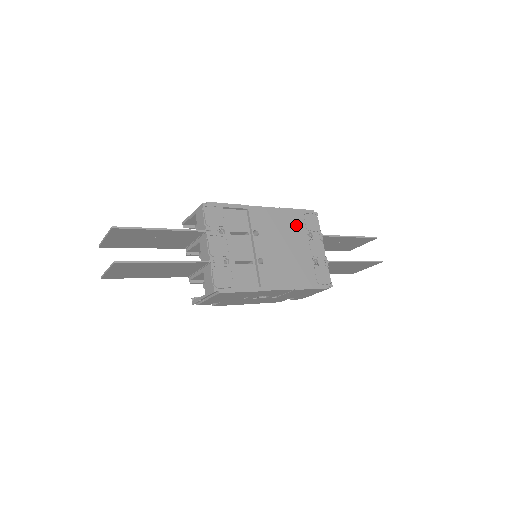
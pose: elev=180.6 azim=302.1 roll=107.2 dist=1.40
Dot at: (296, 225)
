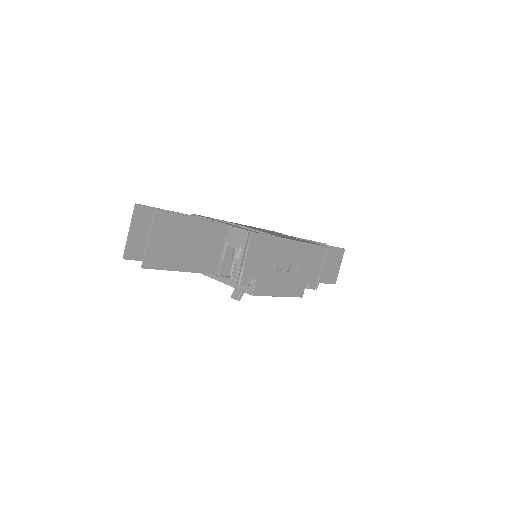
Dot at: occluded
